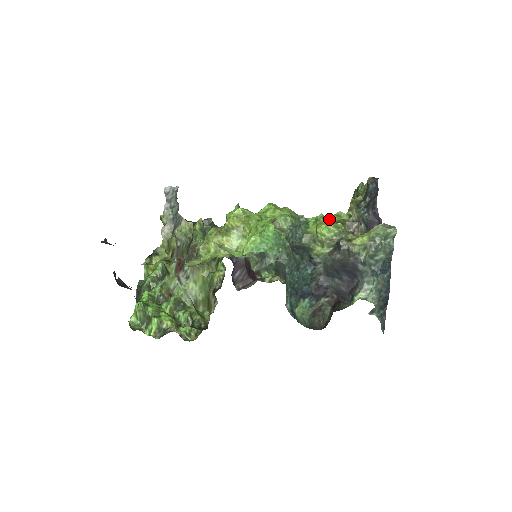
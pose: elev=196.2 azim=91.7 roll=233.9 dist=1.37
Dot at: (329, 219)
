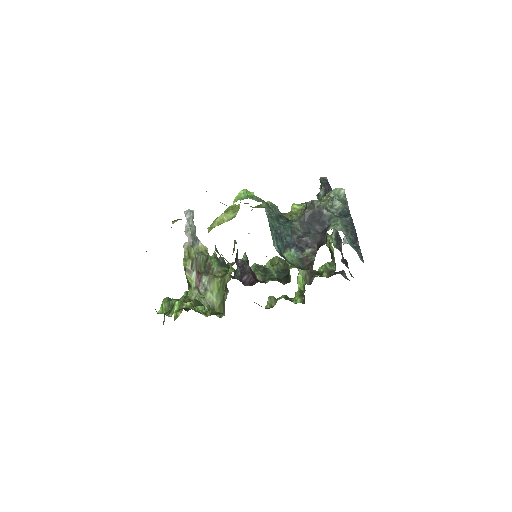
Dot at: occluded
